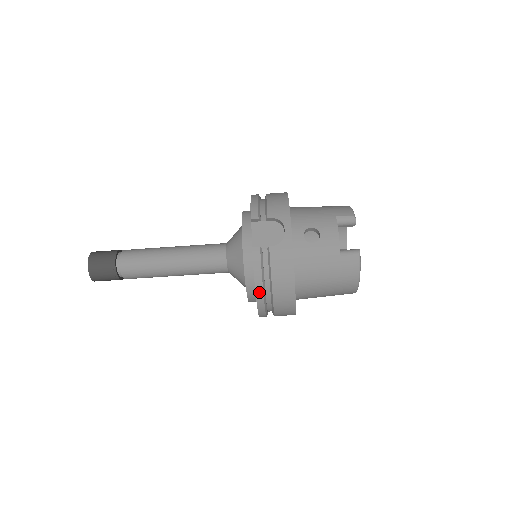
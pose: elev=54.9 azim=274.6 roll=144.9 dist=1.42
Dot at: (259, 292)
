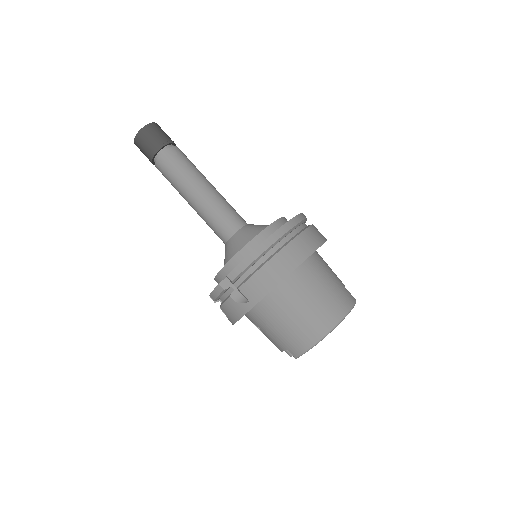
Dot at: (293, 222)
